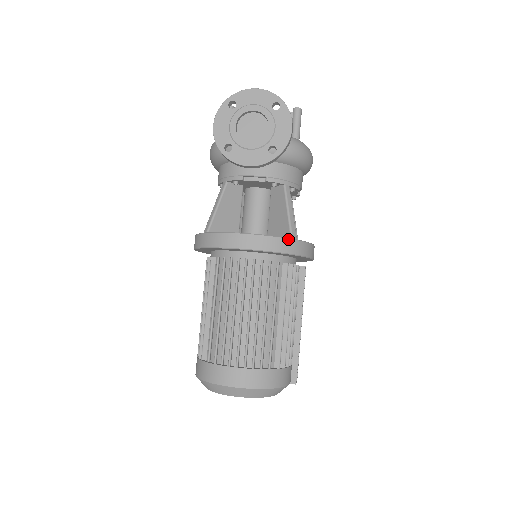
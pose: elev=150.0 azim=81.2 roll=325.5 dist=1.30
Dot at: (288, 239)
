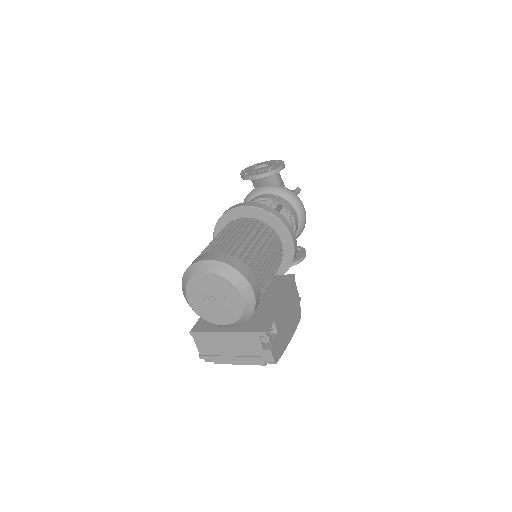
Dot at: (271, 208)
